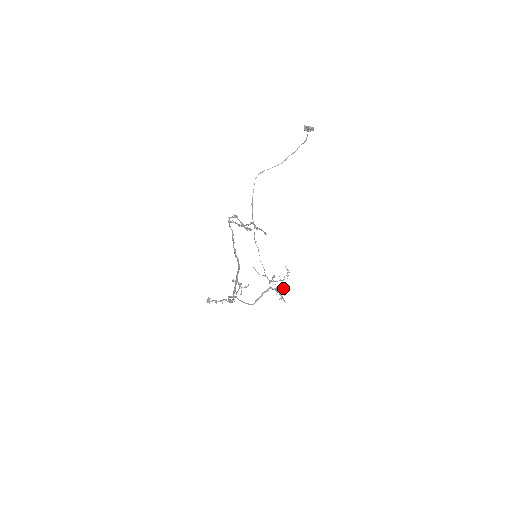
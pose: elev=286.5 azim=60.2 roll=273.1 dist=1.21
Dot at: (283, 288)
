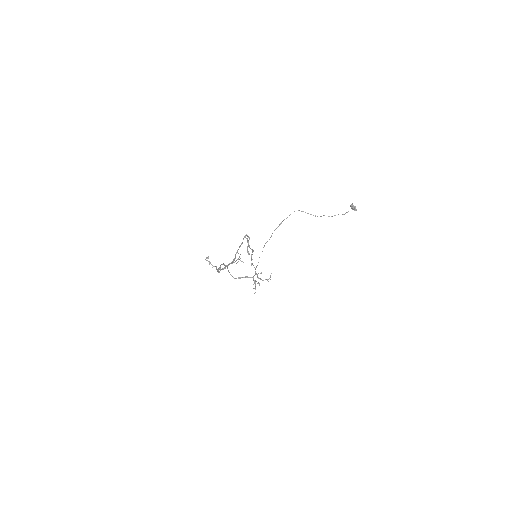
Dot at: (259, 285)
